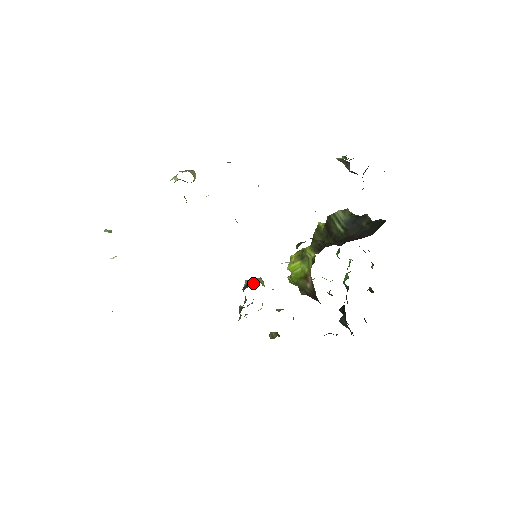
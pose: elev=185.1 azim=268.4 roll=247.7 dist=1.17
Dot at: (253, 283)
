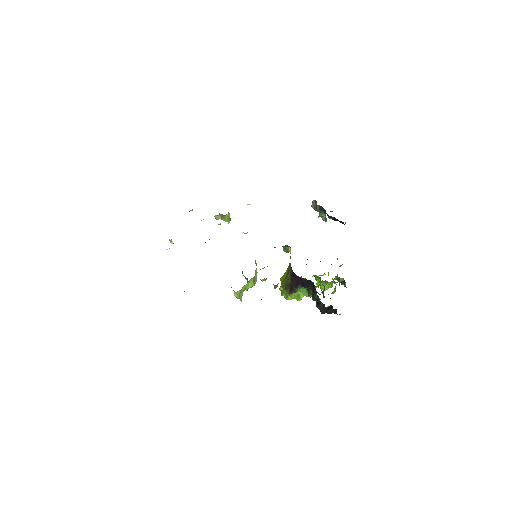
Dot at: occluded
